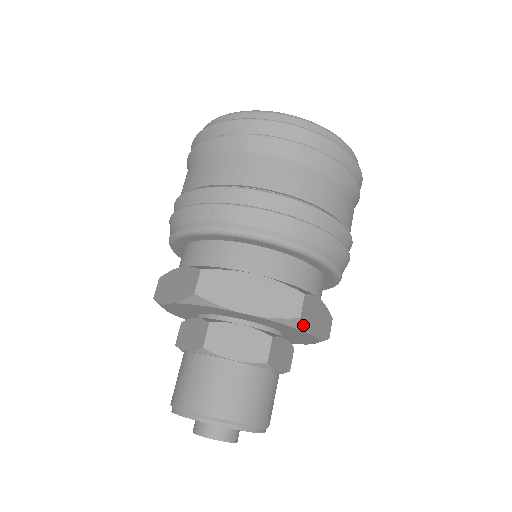
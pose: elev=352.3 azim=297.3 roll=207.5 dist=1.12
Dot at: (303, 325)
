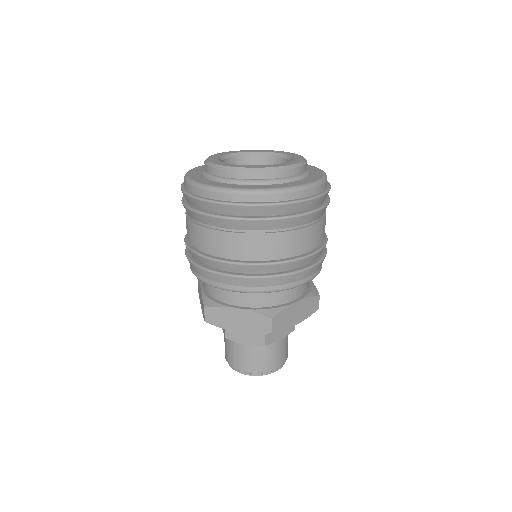
Dot at: occluded
